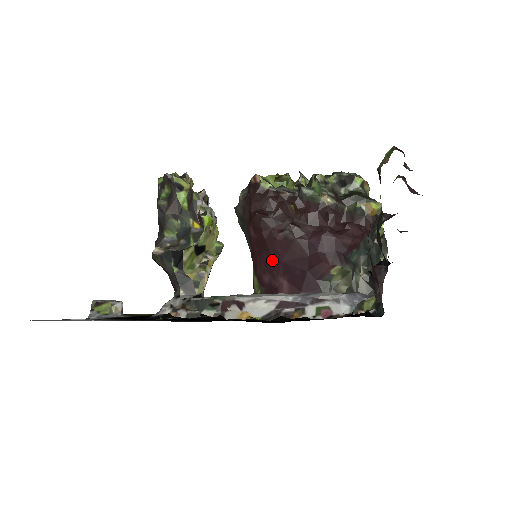
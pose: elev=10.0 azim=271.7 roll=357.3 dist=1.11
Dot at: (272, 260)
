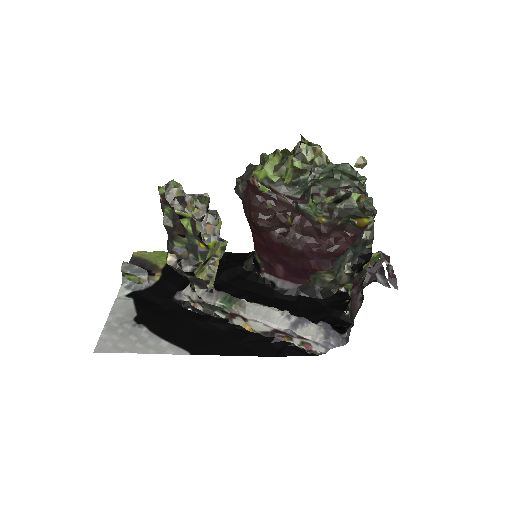
Dot at: (270, 251)
